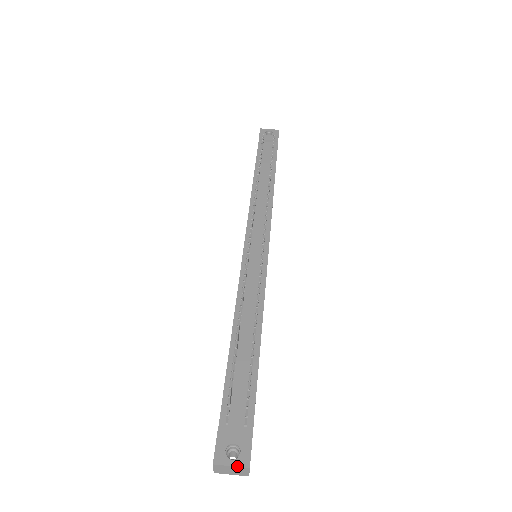
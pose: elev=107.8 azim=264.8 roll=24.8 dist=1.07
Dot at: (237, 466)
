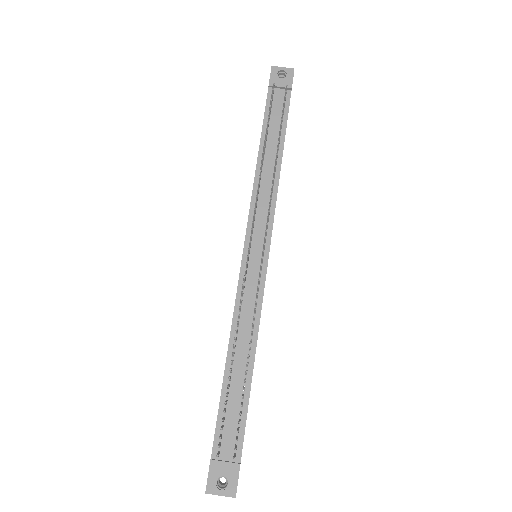
Dot at: (225, 496)
